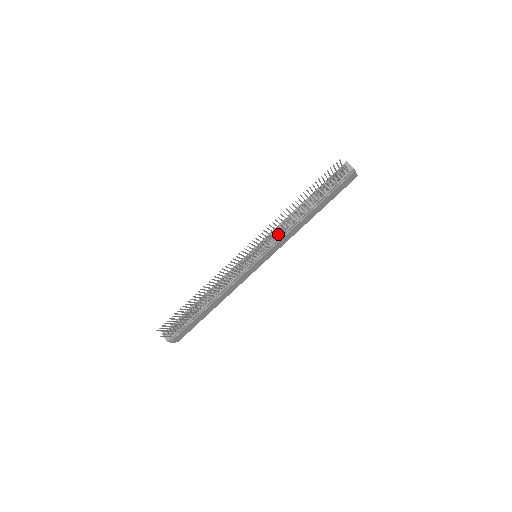
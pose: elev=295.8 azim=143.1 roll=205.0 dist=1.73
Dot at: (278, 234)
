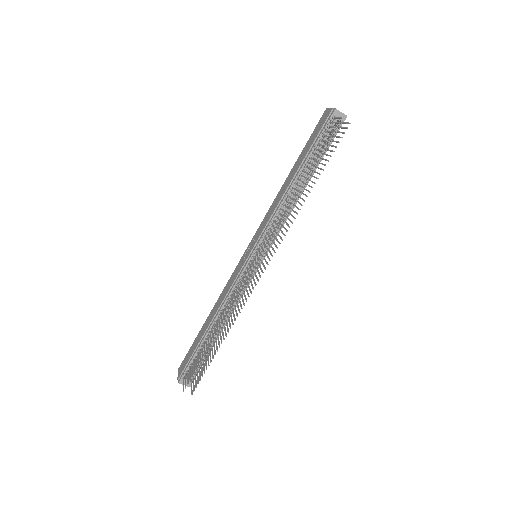
Dot at: occluded
